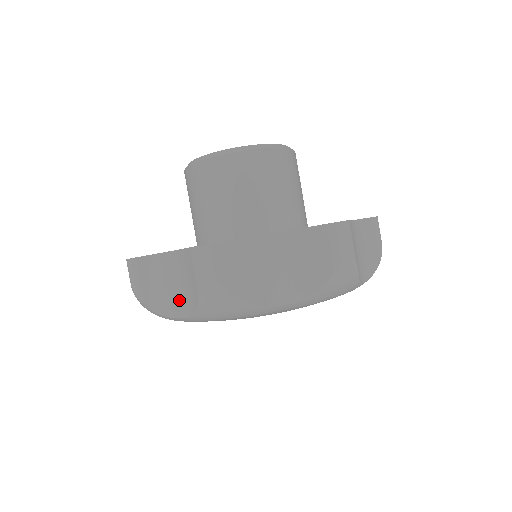
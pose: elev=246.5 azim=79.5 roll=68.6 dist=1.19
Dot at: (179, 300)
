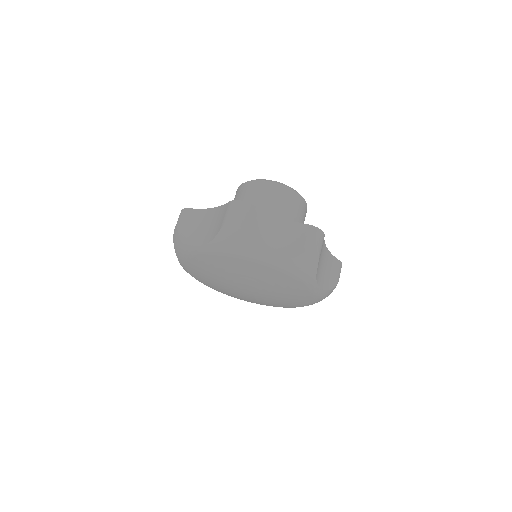
Dot at: (205, 235)
